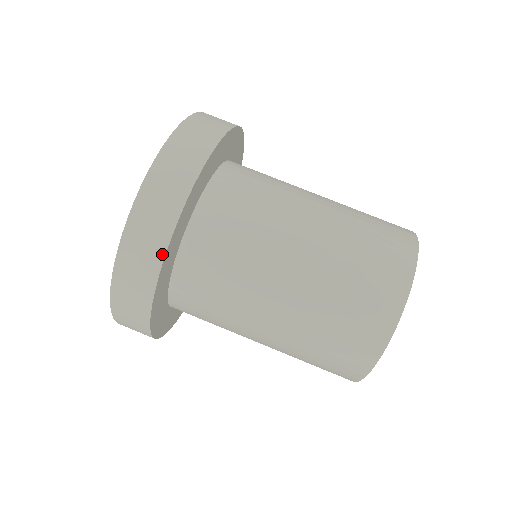
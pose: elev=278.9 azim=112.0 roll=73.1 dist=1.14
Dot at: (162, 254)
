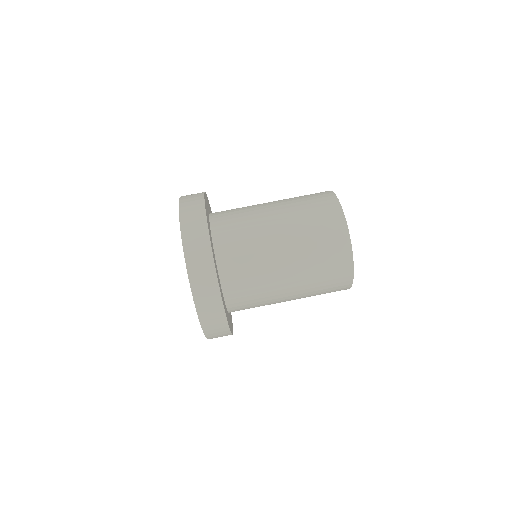
Dot at: (225, 319)
